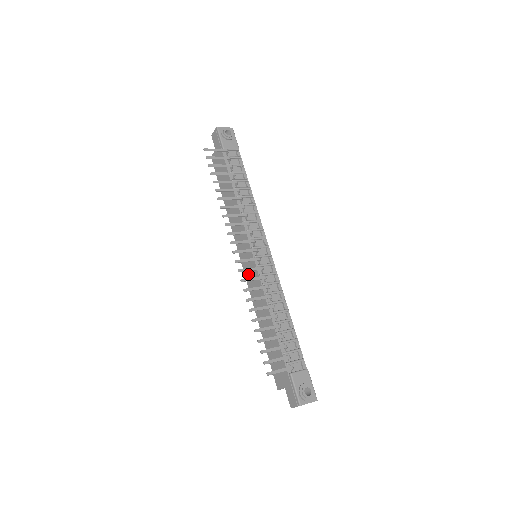
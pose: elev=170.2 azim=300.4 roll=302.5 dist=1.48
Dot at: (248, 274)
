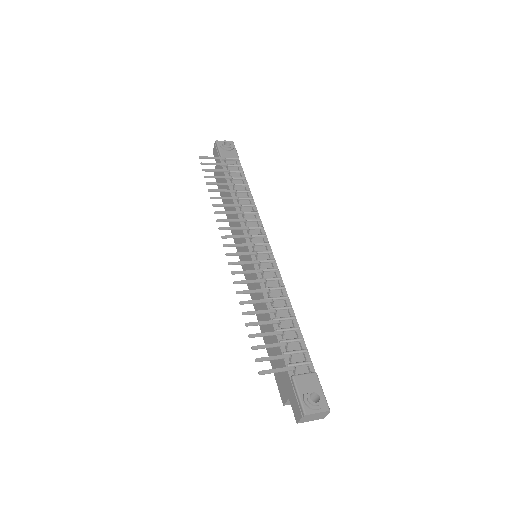
Dot at: (248, 276)
